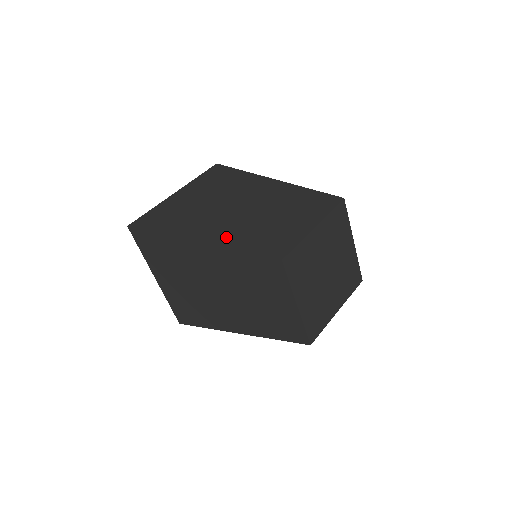
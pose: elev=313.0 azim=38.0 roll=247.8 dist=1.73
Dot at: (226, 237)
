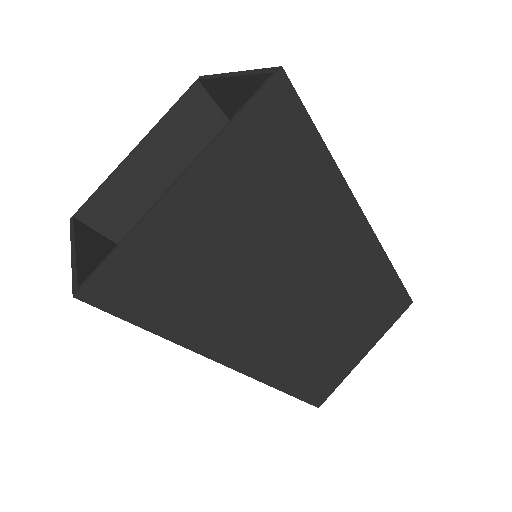
Dot at: (268, 362)
